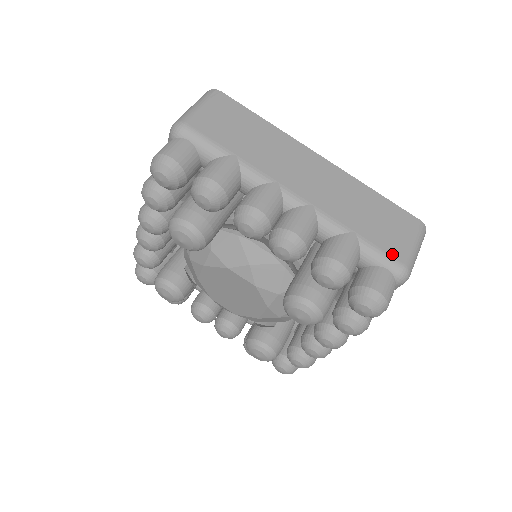
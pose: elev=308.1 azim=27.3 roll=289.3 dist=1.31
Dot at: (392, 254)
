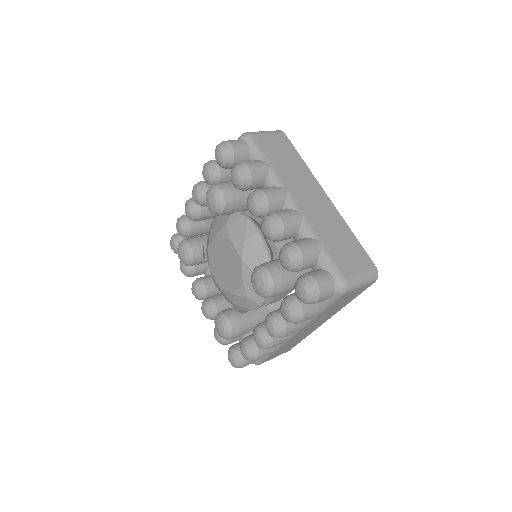
Dot at: (341, 268)
